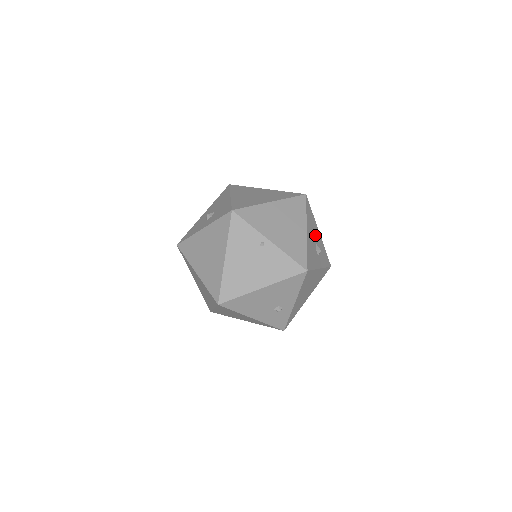
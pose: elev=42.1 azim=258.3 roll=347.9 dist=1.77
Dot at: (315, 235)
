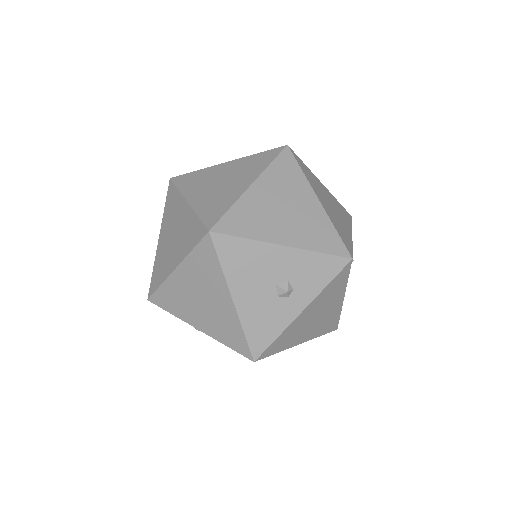
Dot at: (268, 271)
